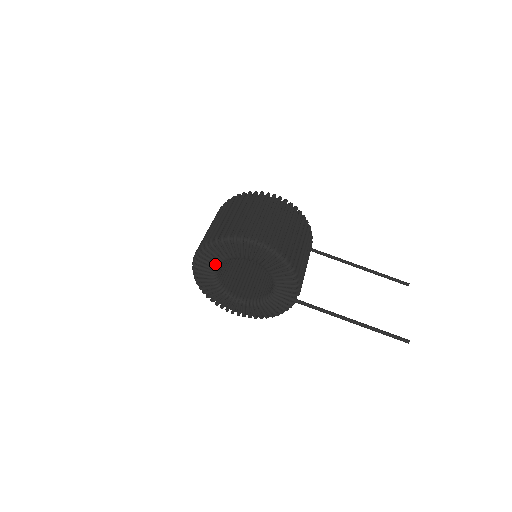
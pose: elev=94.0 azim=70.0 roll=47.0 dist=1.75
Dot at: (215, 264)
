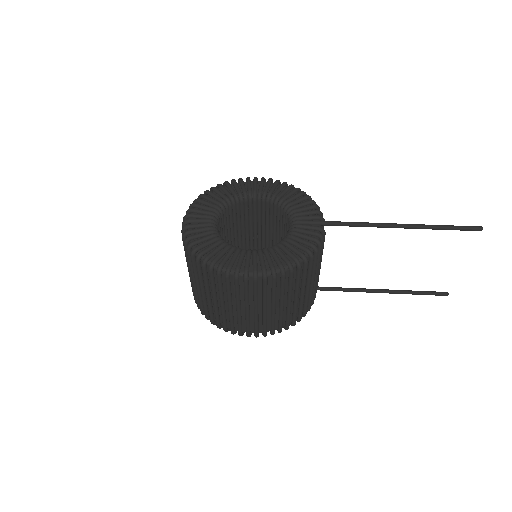
Dot at: (213, 208)
